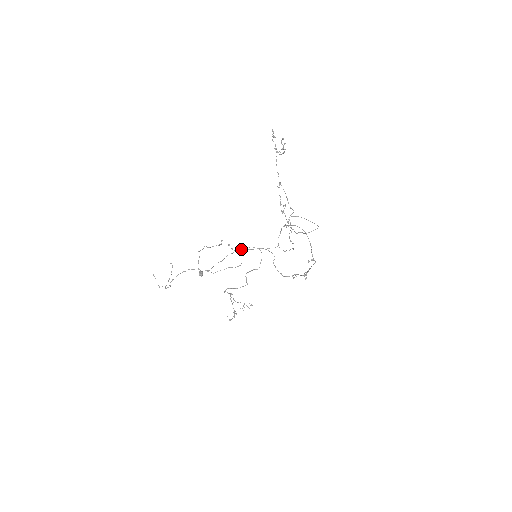
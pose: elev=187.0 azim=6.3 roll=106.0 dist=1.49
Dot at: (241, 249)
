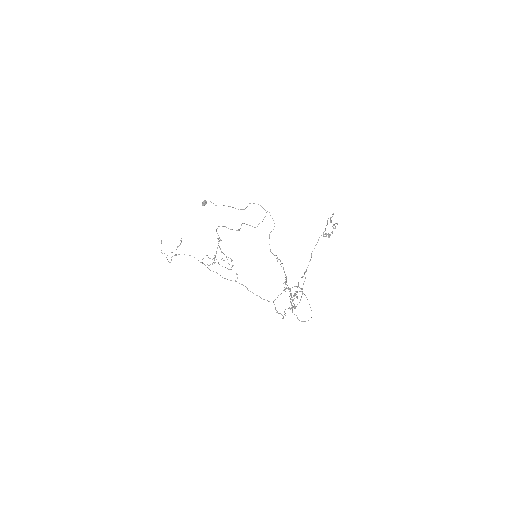
Dot at: occluded
